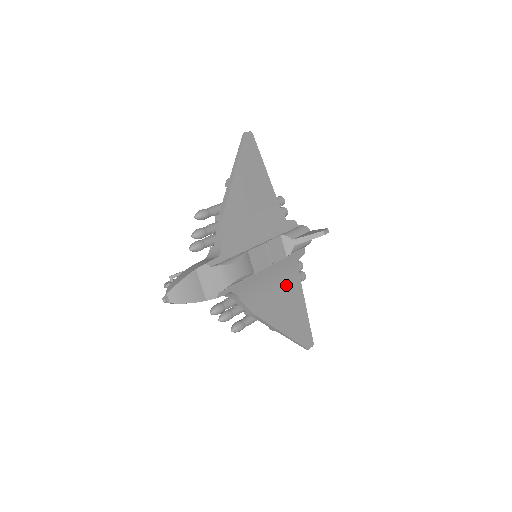
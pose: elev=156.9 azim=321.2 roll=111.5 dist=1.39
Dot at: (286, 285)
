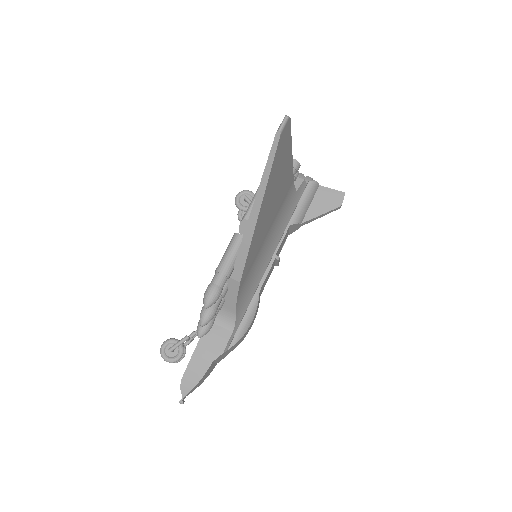
Dot at: occluded
